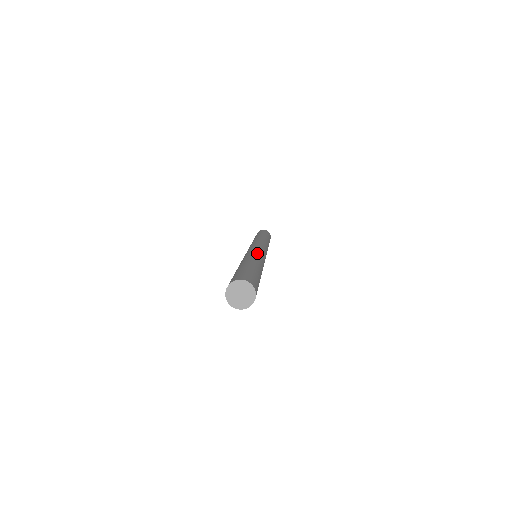
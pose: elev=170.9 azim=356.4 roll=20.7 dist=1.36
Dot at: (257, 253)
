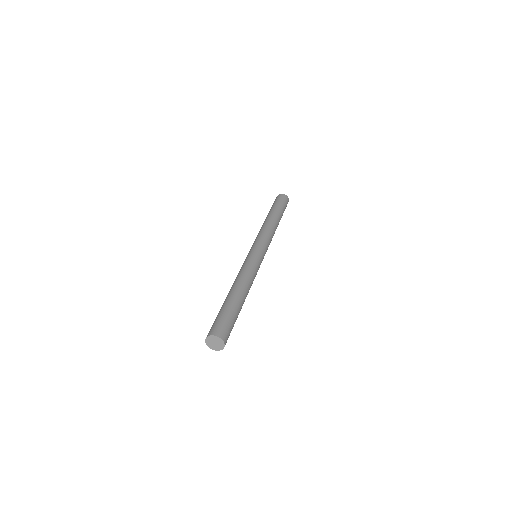
Dot at: (249, 269)
